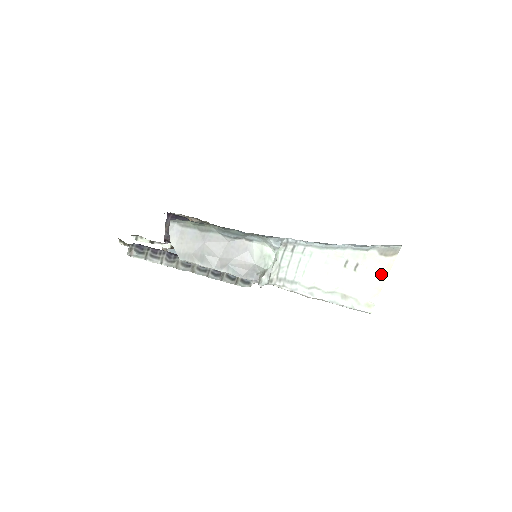
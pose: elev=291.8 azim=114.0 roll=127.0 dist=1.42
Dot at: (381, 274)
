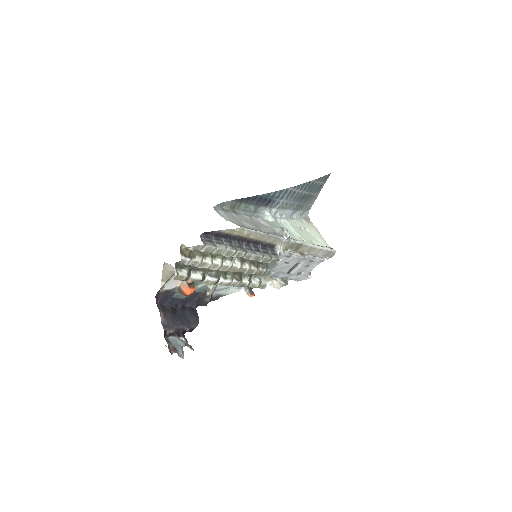
Dot at: (316, 231)
